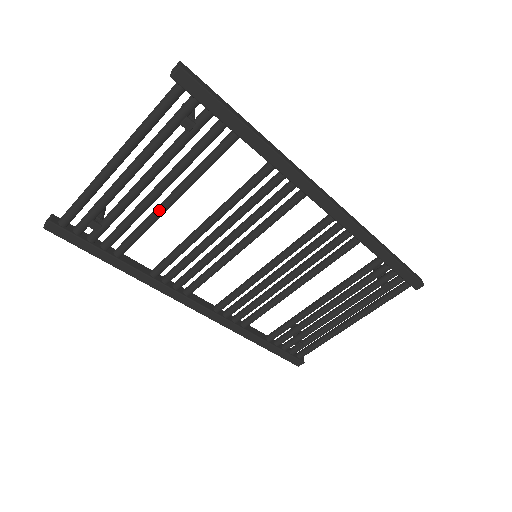
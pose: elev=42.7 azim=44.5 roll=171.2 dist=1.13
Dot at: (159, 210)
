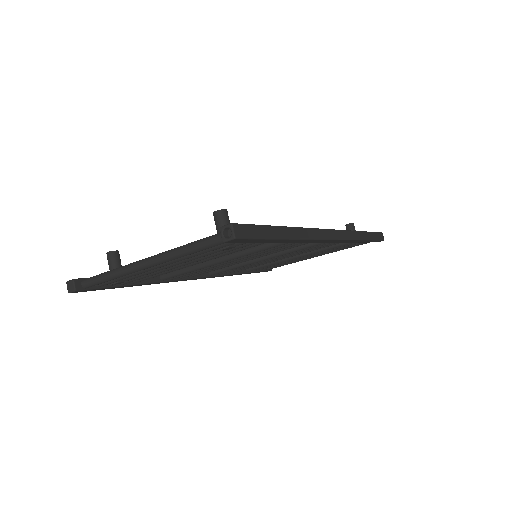
Dot at: (181, 268)
